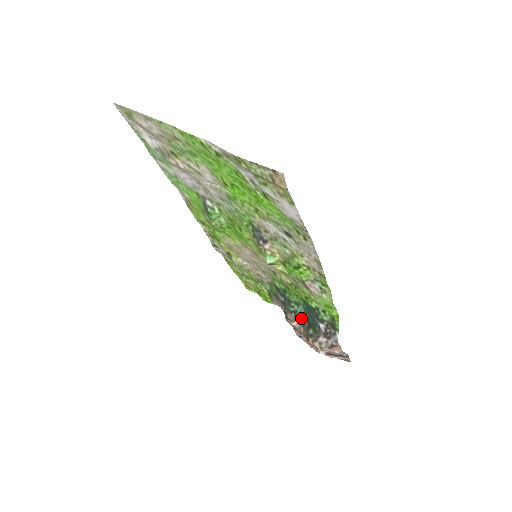
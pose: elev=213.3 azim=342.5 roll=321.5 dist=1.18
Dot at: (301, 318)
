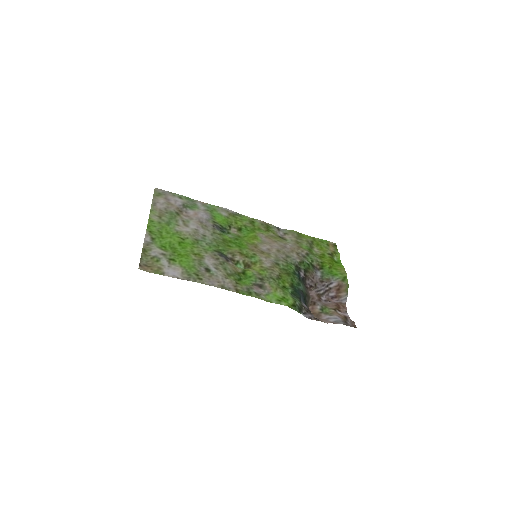
Dot at: (306, 293)
